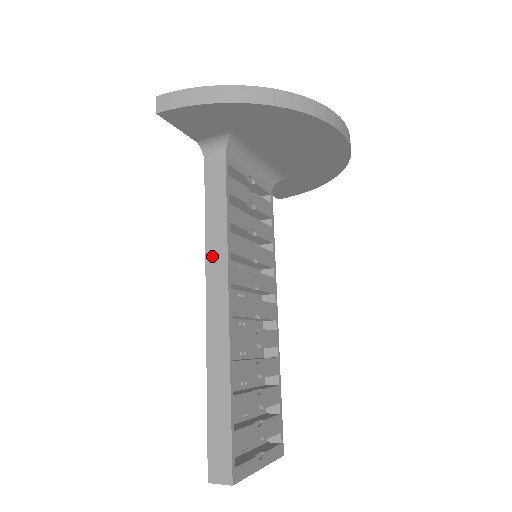
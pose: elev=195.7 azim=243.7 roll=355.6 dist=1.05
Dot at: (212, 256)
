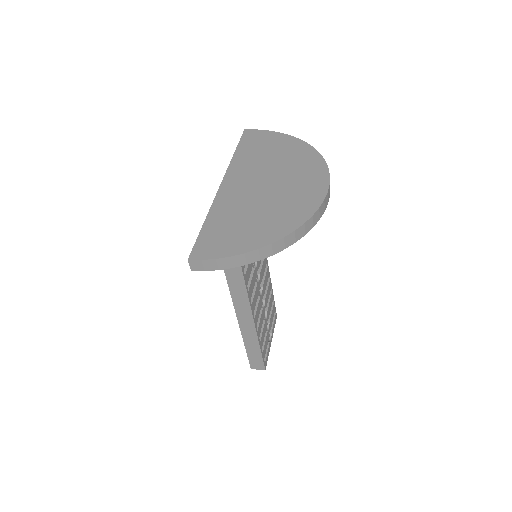
Dot at: (234, 289)
